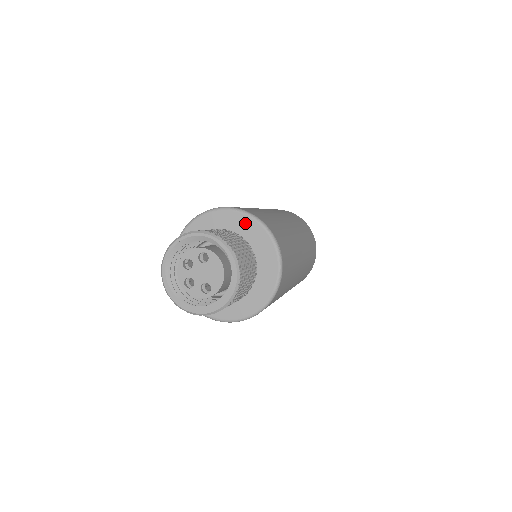
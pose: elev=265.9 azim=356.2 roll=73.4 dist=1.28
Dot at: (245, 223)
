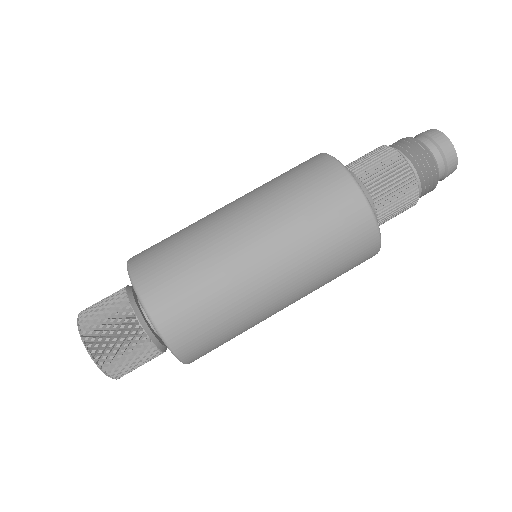
Dot at: occluded
